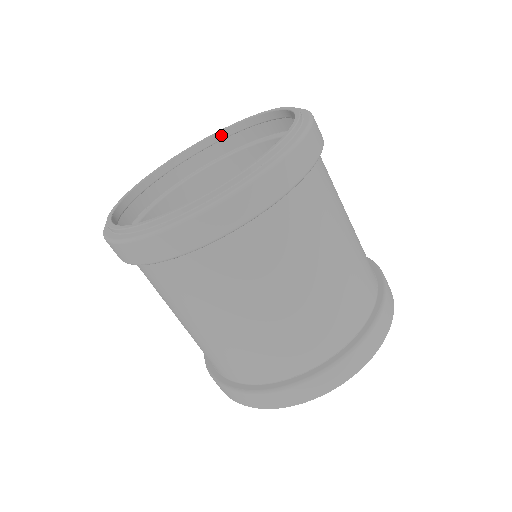
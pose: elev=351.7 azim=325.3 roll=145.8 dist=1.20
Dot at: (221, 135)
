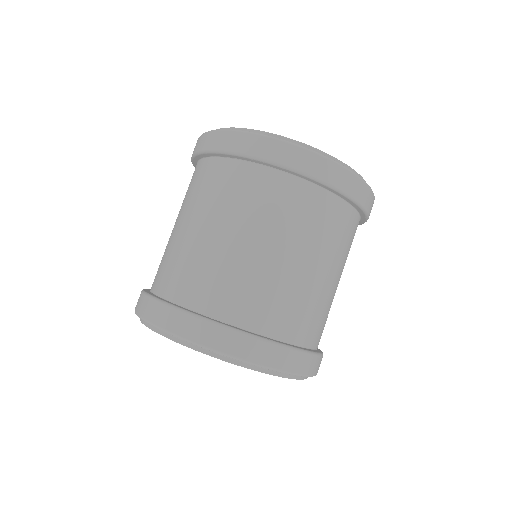
Dot at: occluded
